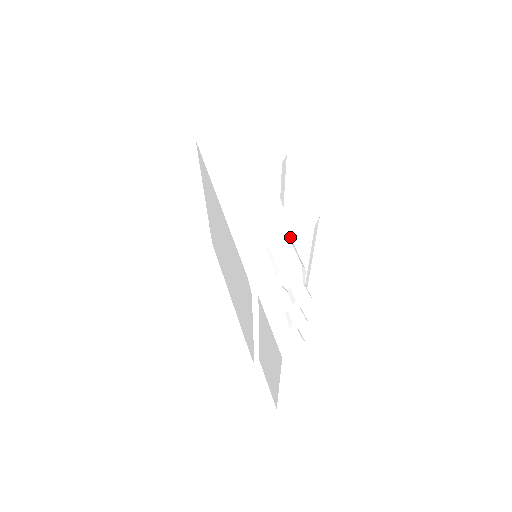
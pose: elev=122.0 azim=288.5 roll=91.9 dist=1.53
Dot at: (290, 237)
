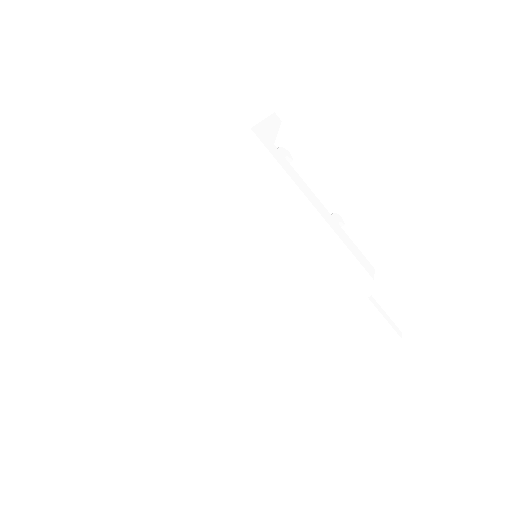
Dot at: occluded
